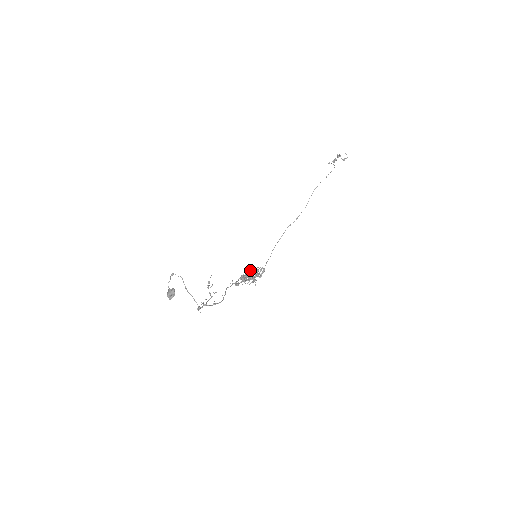
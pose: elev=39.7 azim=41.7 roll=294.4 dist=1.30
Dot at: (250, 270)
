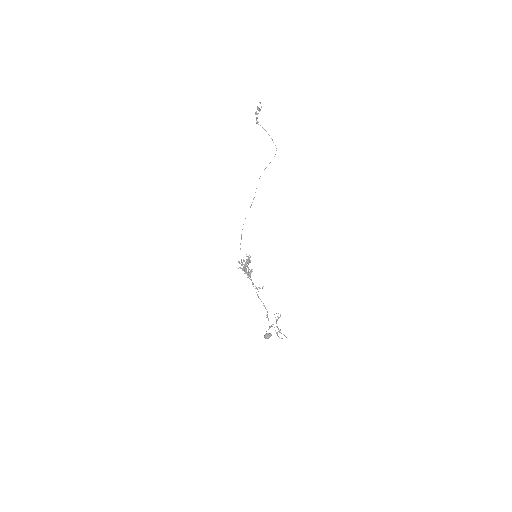
Dot at: (244, 261)
